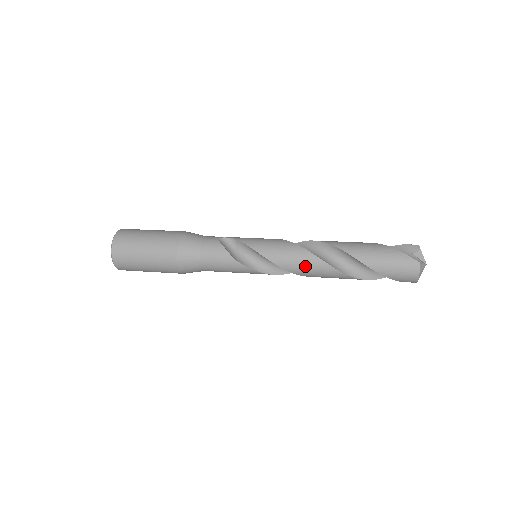
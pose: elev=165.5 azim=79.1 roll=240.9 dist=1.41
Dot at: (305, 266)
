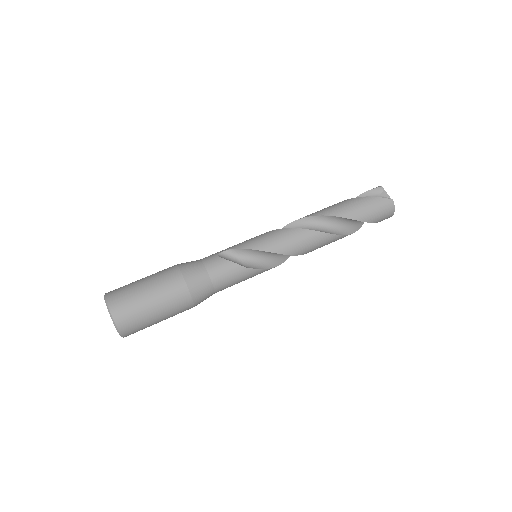
Dot at: (309, 244)
